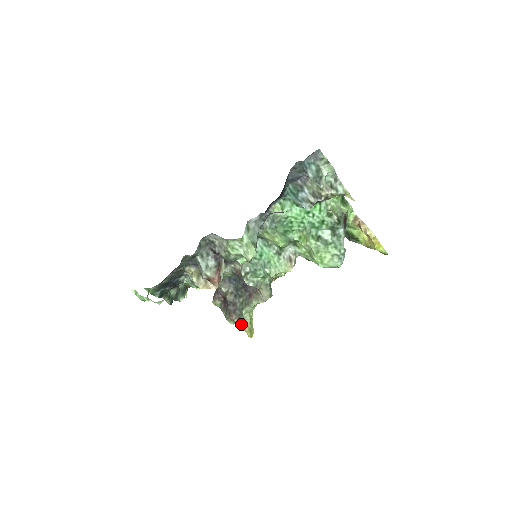
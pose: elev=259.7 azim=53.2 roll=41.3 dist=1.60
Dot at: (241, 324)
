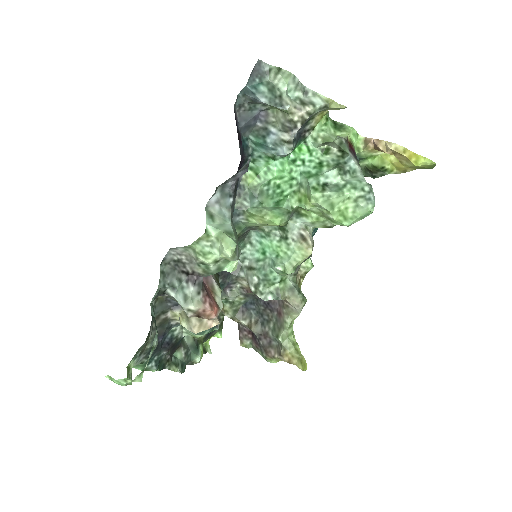
Dot at: (285, 357)
